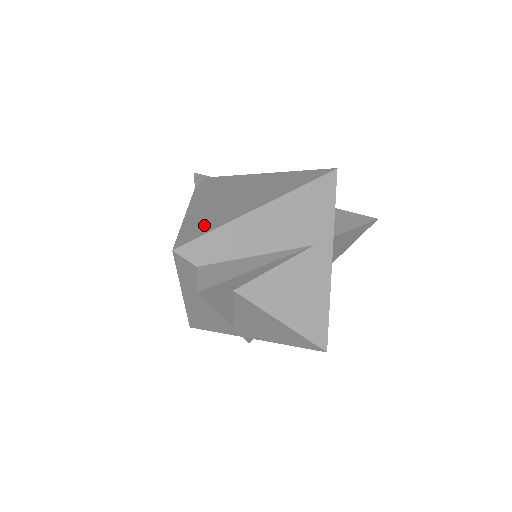
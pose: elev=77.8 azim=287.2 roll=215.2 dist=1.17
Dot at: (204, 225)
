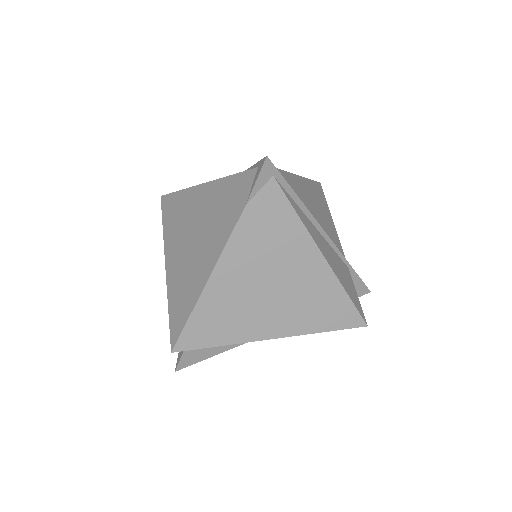
Dot at: (214, 329)
